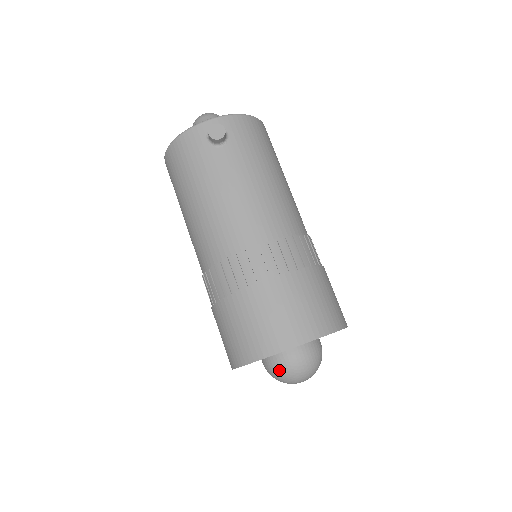
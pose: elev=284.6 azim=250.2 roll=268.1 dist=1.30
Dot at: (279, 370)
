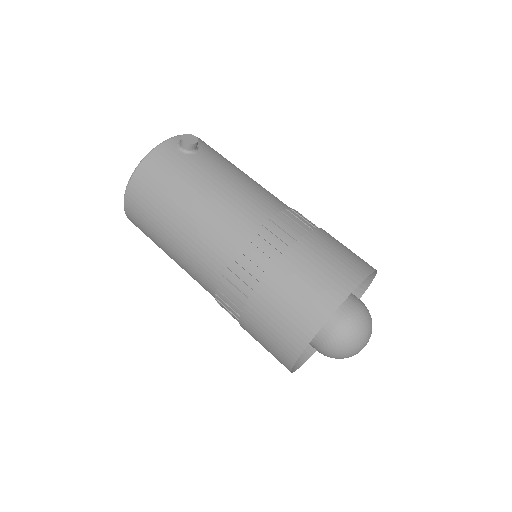
Dot at: (347, 331)
